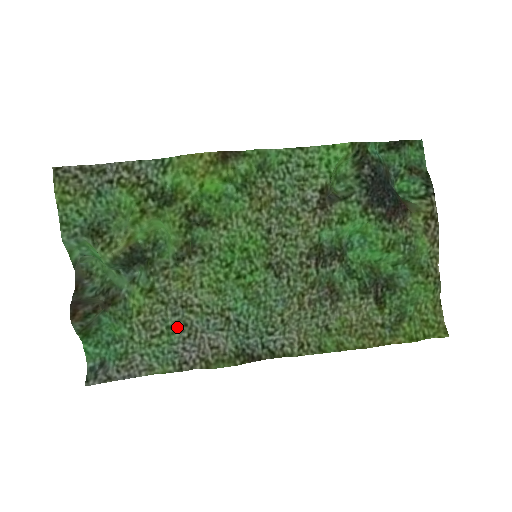
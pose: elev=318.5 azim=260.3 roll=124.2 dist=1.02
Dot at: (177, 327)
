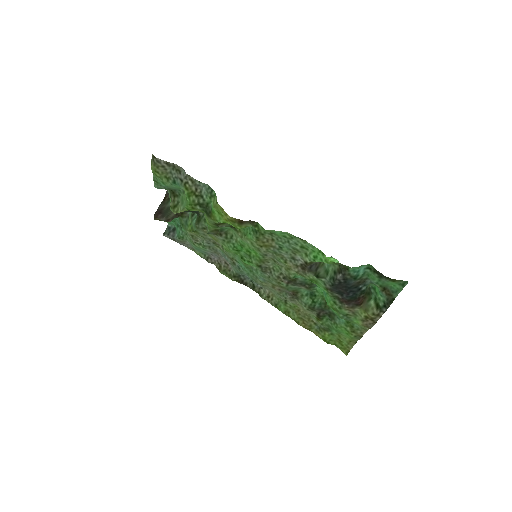
Dot at: (208, 247)
